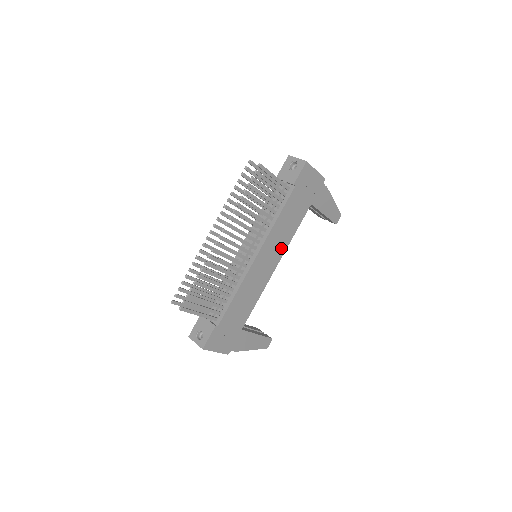
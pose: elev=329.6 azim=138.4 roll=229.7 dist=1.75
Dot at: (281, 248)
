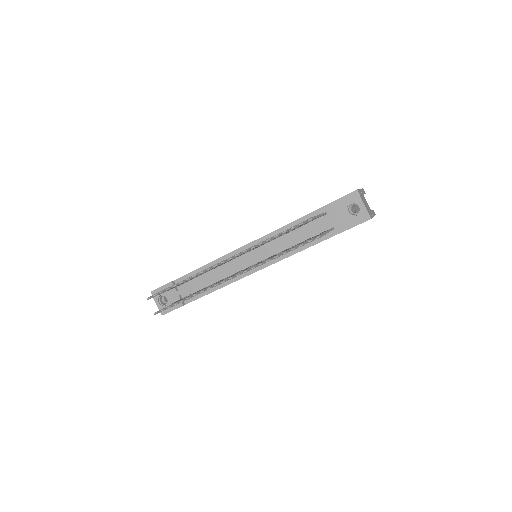
Dot at: occluded
